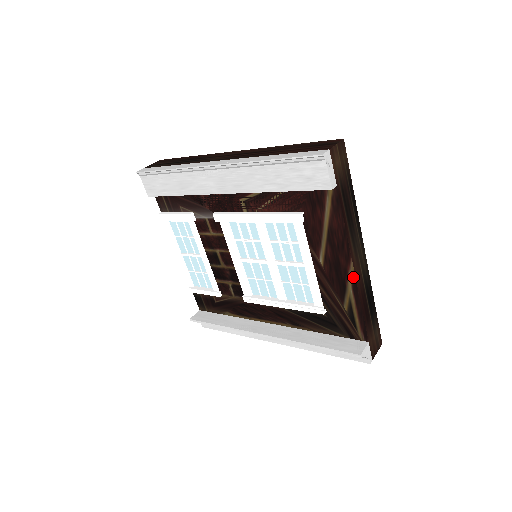
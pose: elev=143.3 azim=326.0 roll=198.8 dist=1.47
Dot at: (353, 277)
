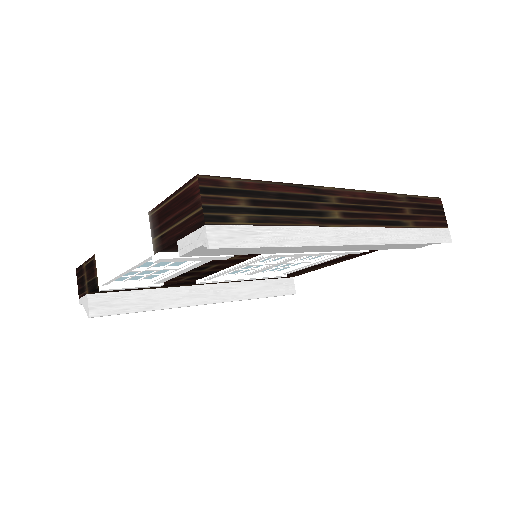
Dot at: (339, 262)
